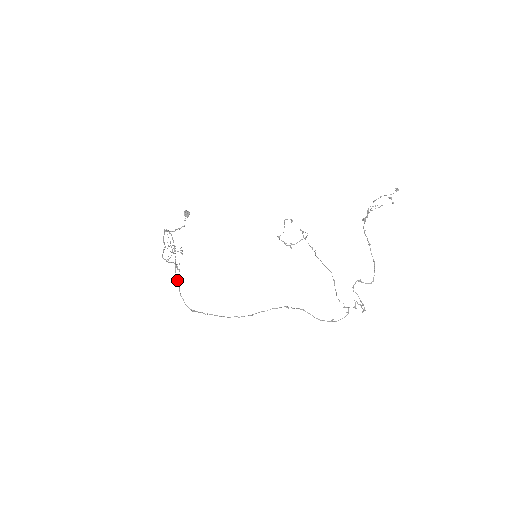
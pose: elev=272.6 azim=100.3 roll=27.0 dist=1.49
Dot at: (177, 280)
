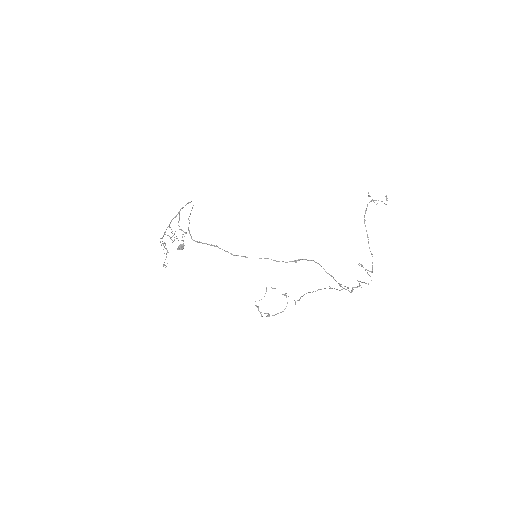
Dot at: (189, 220)
